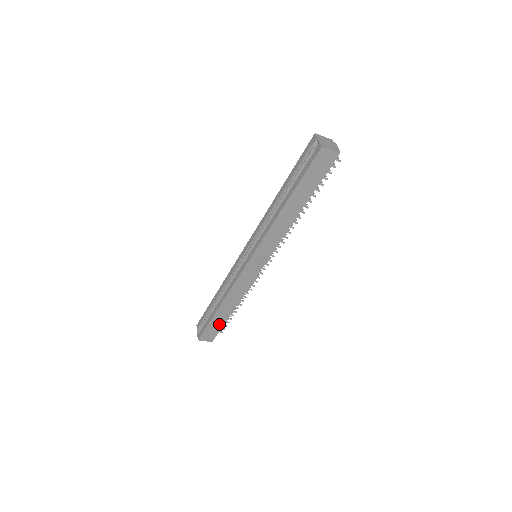
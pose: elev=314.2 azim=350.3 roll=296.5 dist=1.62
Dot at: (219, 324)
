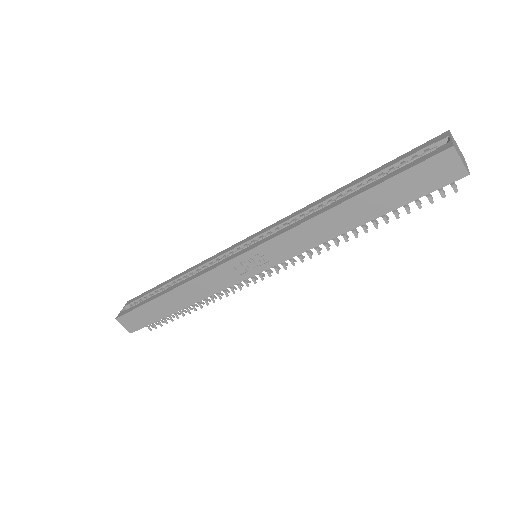
Dot at: (153, 315)
